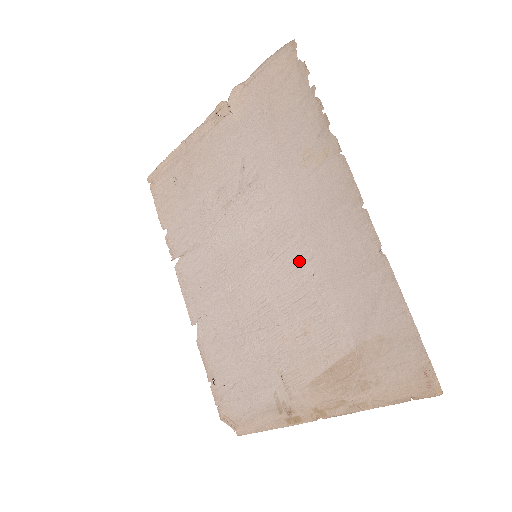
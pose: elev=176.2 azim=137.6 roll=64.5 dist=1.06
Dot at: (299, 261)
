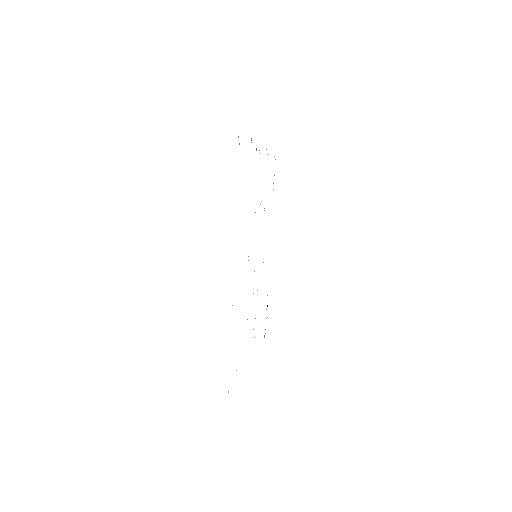
Dot at: occluded
